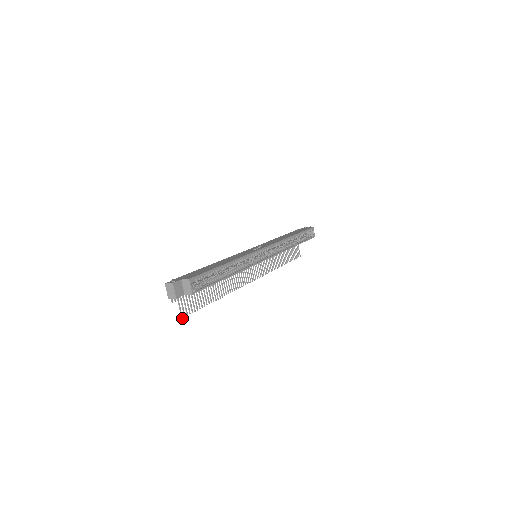
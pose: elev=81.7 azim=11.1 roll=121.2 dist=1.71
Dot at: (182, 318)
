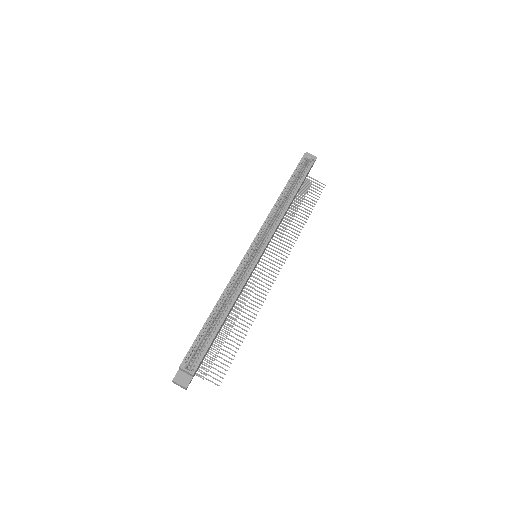
Dot at: occluded
